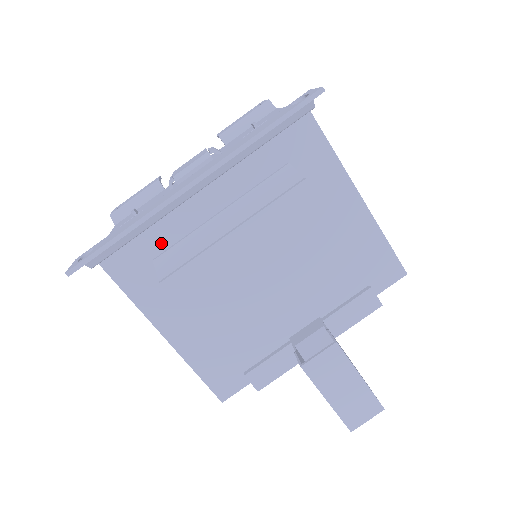
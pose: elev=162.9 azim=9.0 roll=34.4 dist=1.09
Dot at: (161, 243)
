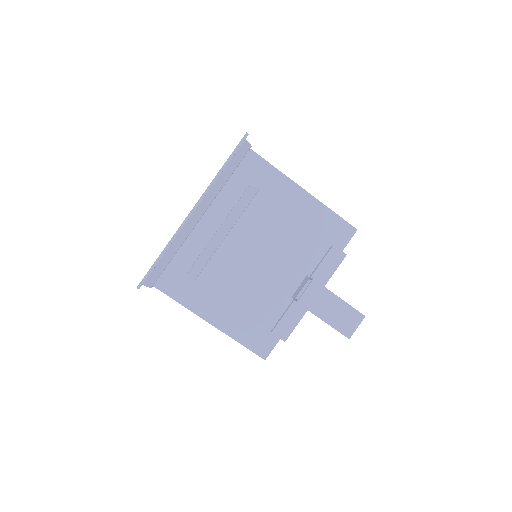
Dot at: (188, 261)
